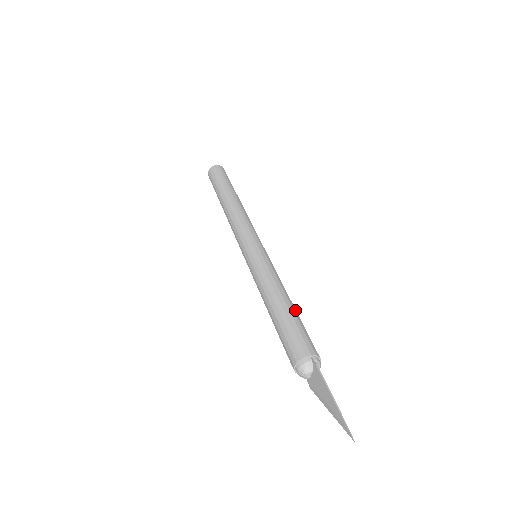
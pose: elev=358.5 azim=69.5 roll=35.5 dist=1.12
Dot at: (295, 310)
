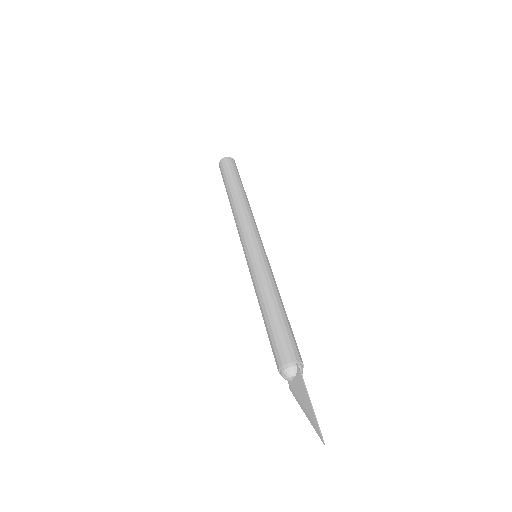
Dot at: occluded
